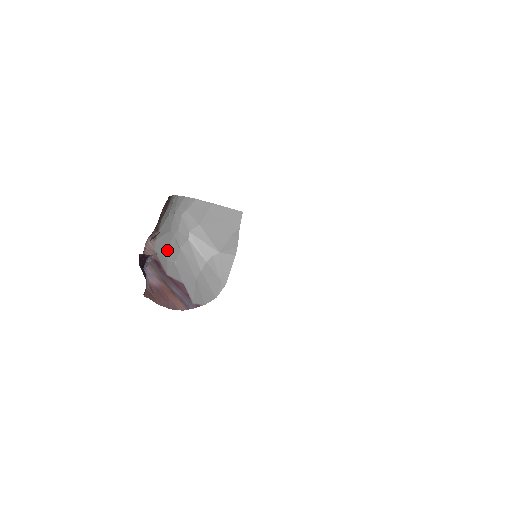
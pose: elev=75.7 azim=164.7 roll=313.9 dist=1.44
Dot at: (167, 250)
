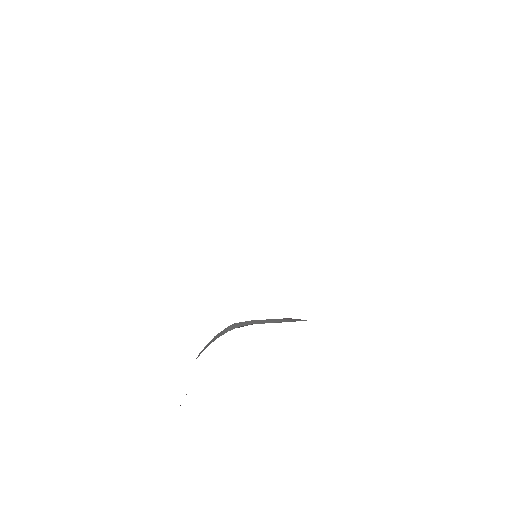
Dot at: occluded
